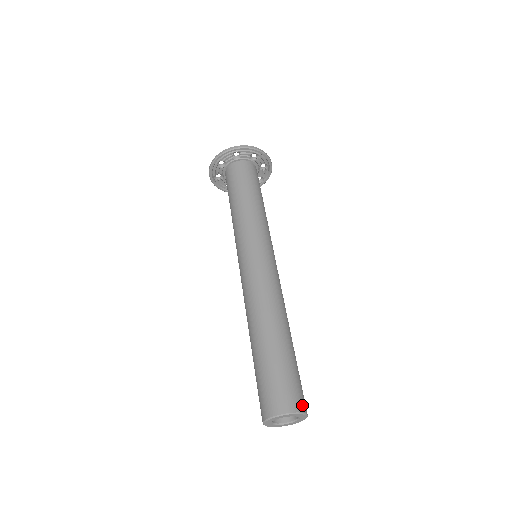
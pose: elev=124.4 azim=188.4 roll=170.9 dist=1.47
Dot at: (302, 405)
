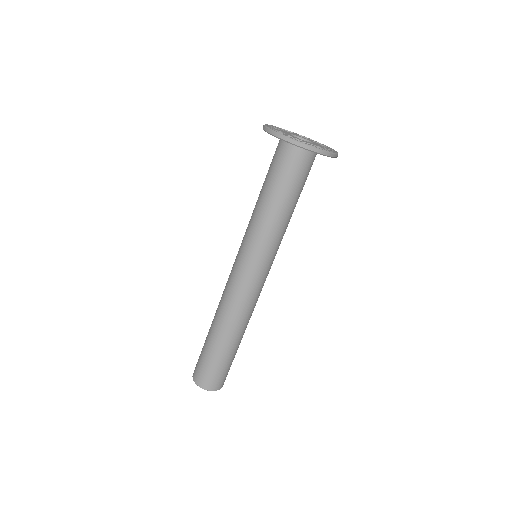
Dot at: (220, 386)
